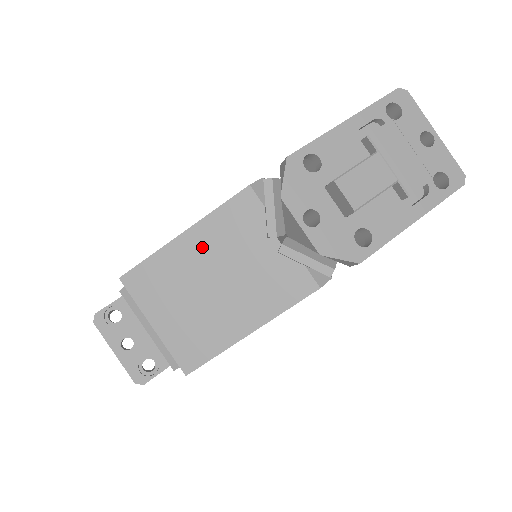
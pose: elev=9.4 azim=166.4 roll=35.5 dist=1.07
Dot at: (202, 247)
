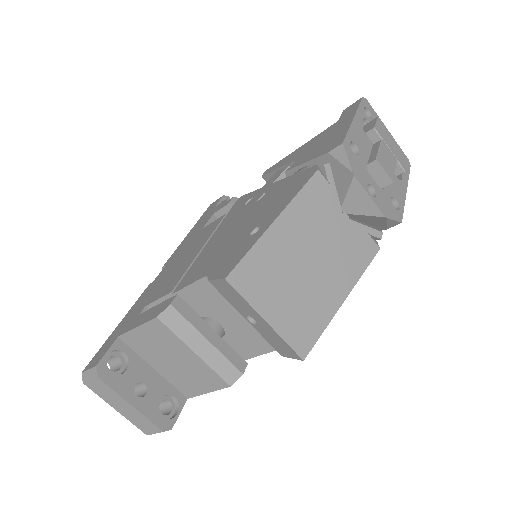
Dot at: (293, 231)
